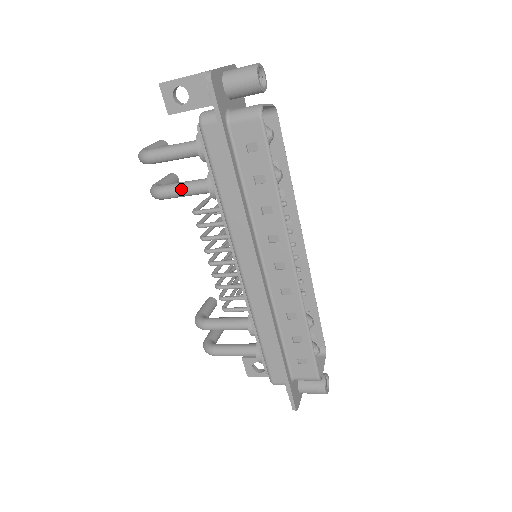
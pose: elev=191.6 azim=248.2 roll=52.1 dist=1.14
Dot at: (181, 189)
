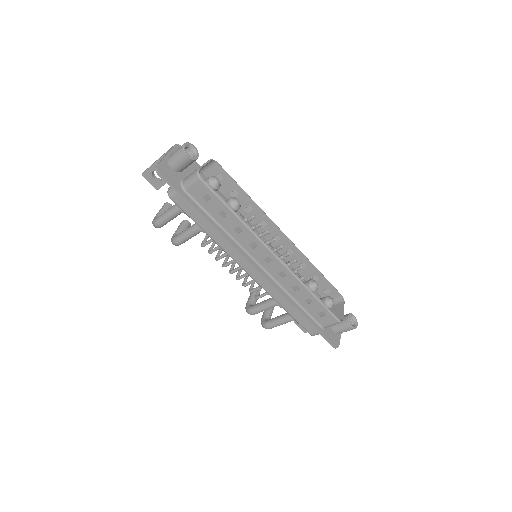
Dot at: (186, 235)
